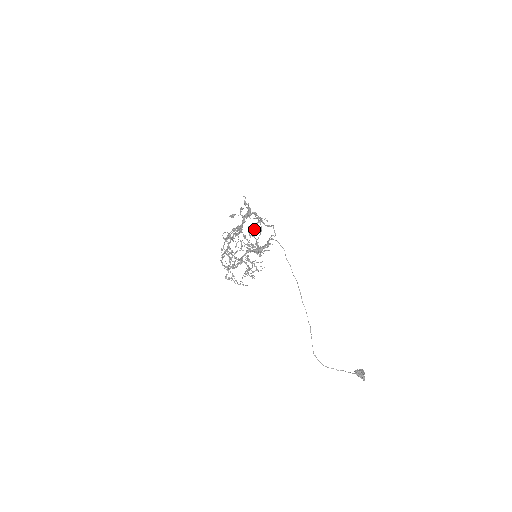
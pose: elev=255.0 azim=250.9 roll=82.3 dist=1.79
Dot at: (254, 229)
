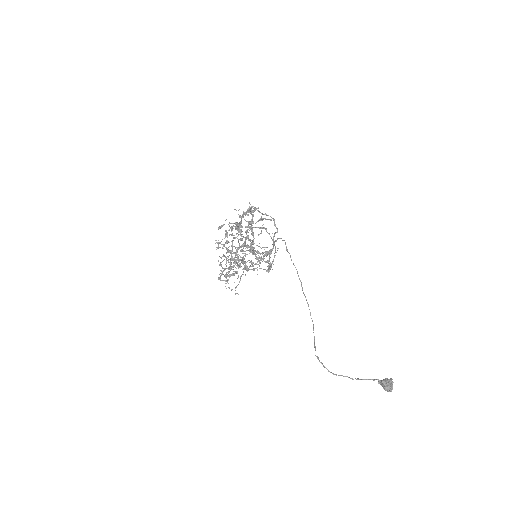
Dot at: (247, 214)
